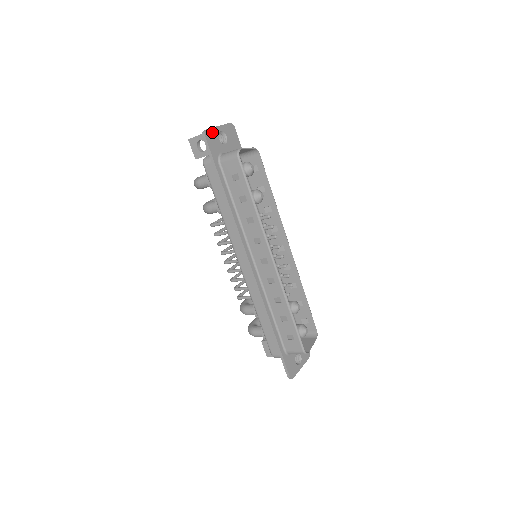
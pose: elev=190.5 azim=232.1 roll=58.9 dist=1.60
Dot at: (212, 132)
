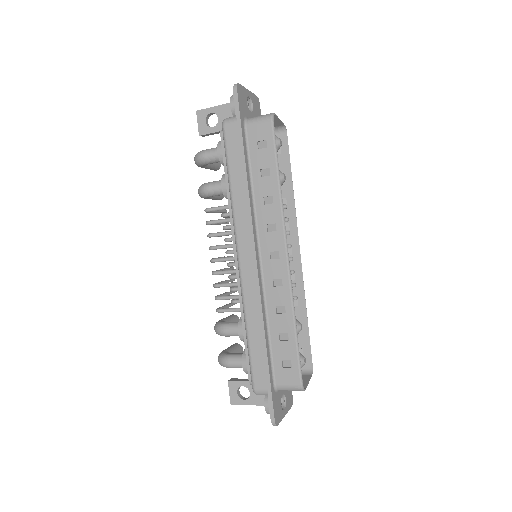
Dot at: (243, 90)
